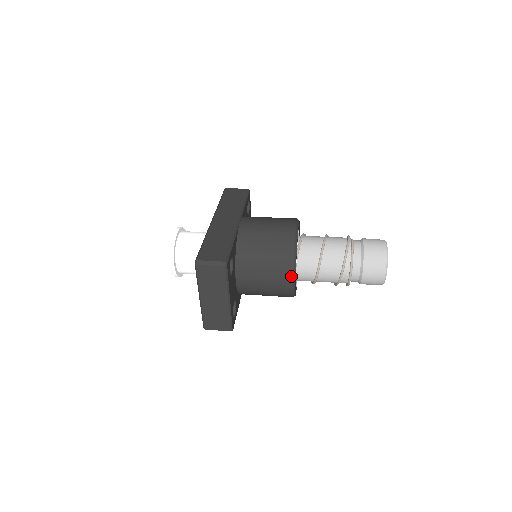
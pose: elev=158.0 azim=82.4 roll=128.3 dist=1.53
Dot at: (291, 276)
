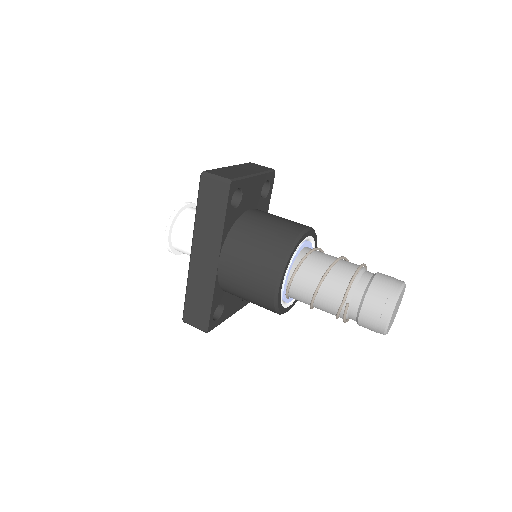
Dot at: occluded
